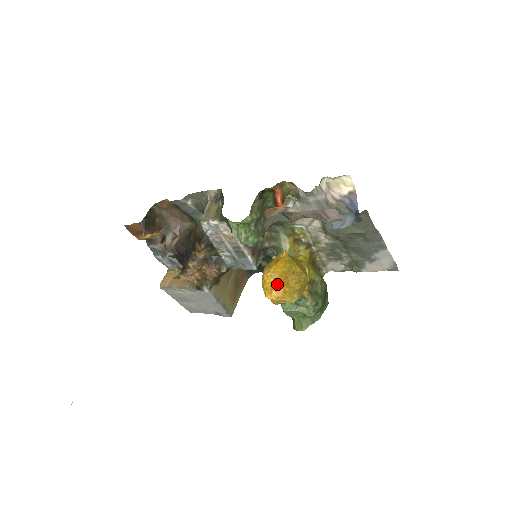
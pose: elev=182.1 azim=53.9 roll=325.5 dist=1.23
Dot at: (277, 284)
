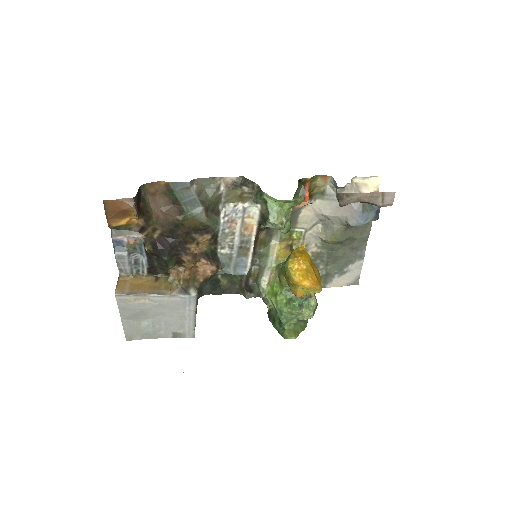
Dot at: (310, 271)
